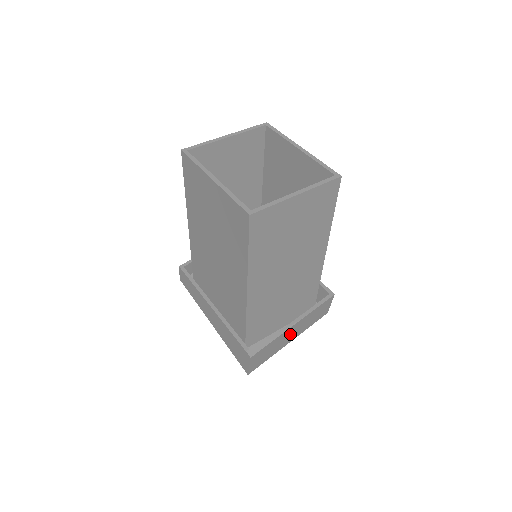
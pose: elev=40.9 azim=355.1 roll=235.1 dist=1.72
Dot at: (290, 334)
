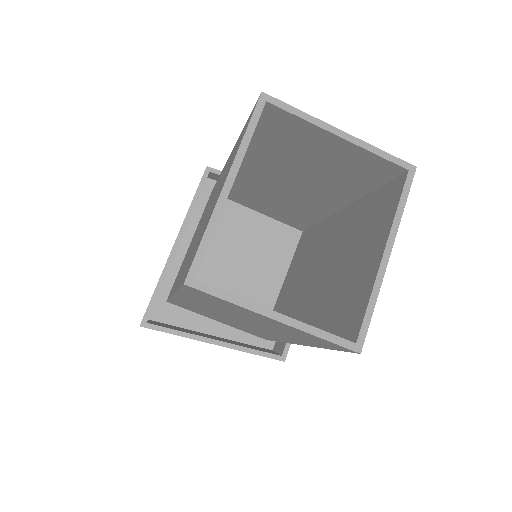
Dot at: occluded
